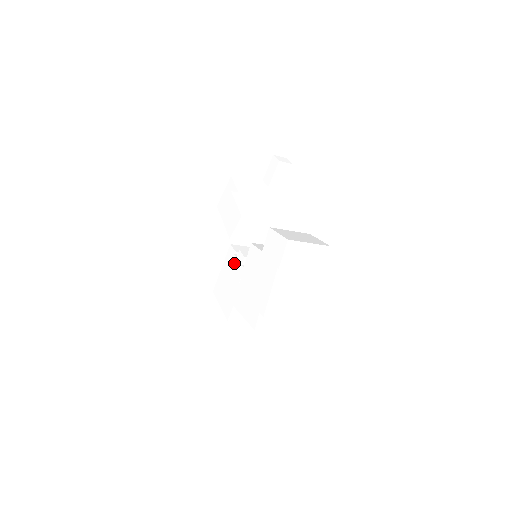
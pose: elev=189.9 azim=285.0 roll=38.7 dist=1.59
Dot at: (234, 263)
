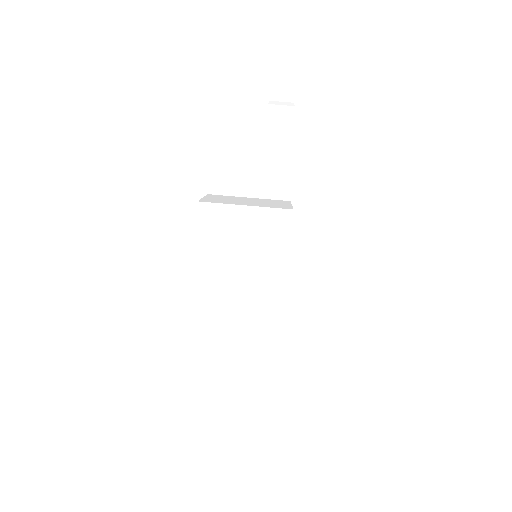
Dot at: occluded
